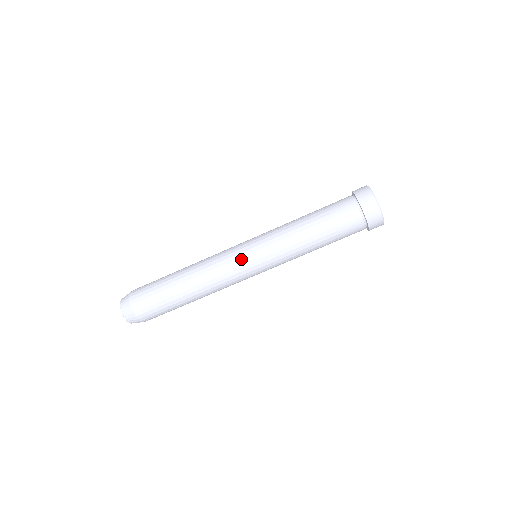
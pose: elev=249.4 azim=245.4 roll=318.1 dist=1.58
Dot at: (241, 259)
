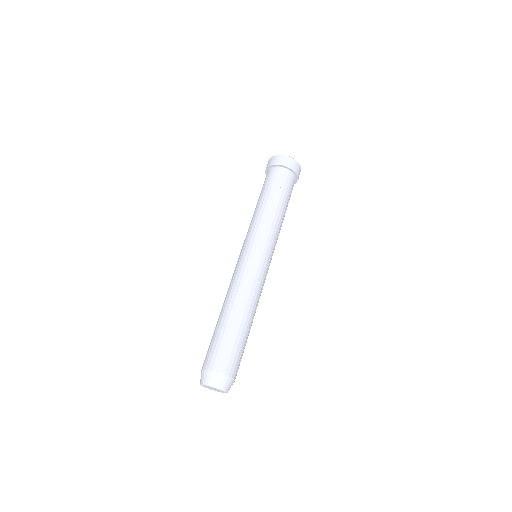
Dot at: (246, 258)
